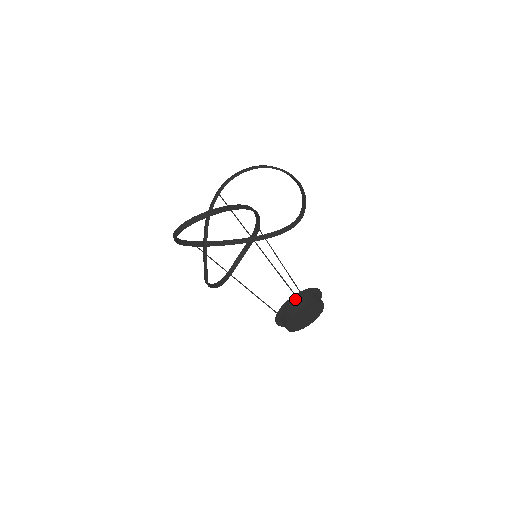
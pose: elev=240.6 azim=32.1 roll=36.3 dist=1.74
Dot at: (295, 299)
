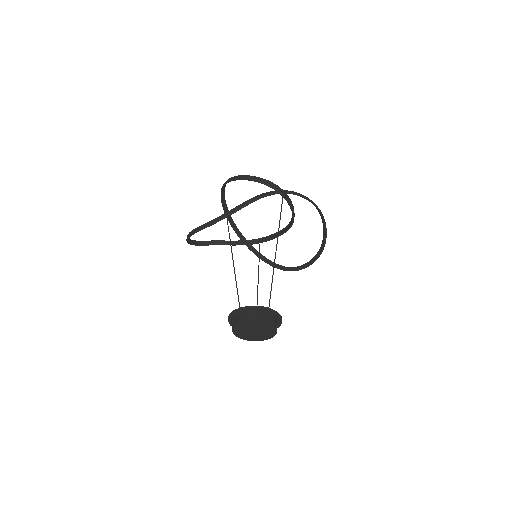
Dot at: (268, 312)
